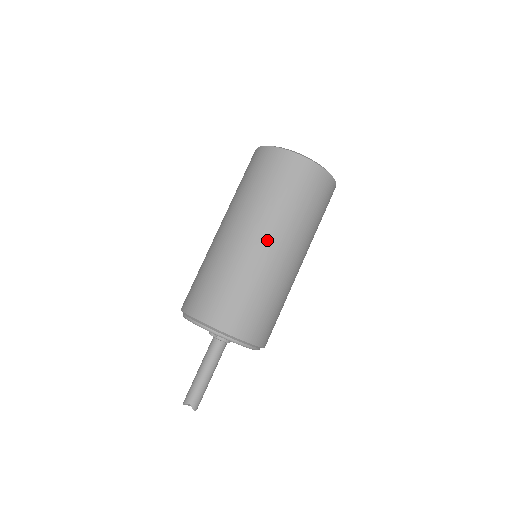
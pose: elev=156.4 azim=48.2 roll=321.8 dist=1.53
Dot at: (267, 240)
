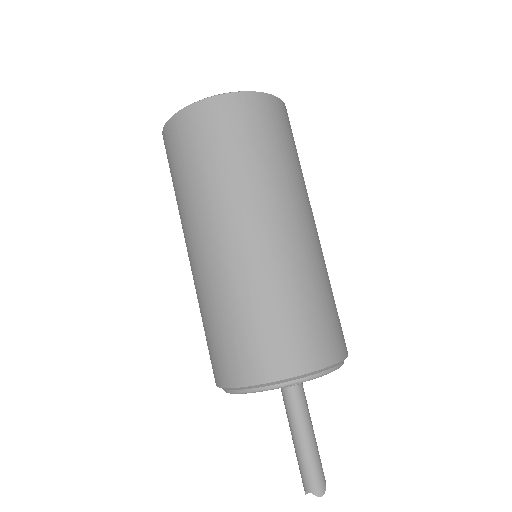
Dot at: (214, 237)
